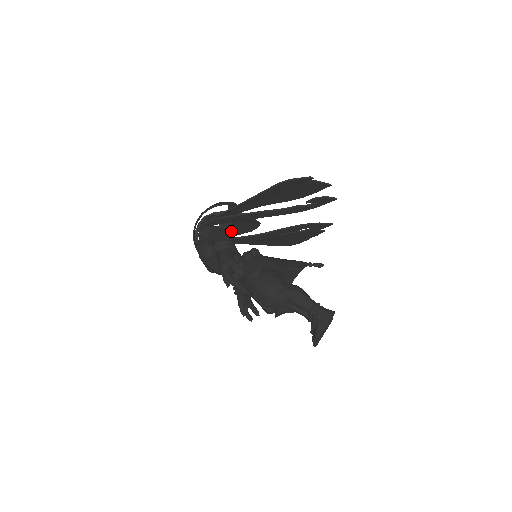
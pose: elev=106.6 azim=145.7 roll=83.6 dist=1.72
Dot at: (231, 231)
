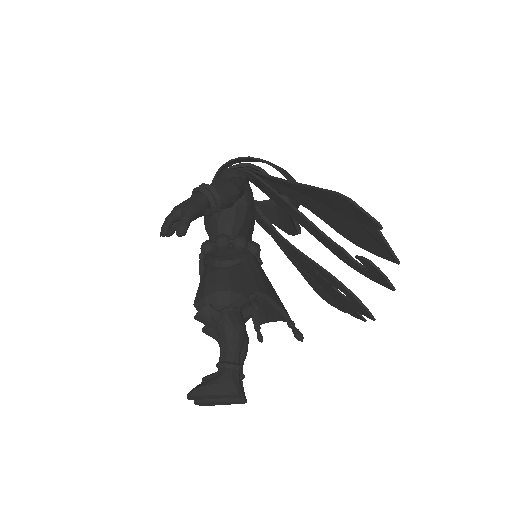
Dot at: (274, 215)
